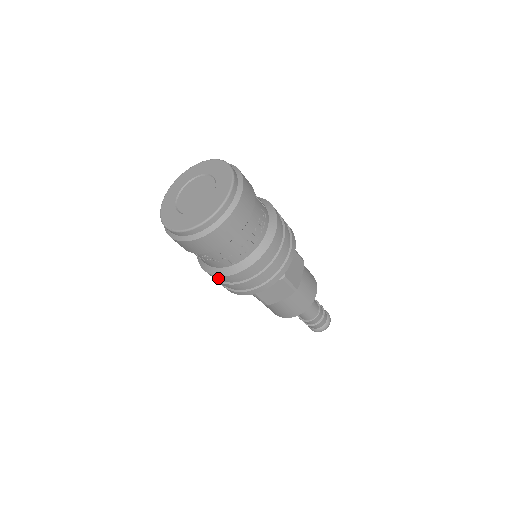
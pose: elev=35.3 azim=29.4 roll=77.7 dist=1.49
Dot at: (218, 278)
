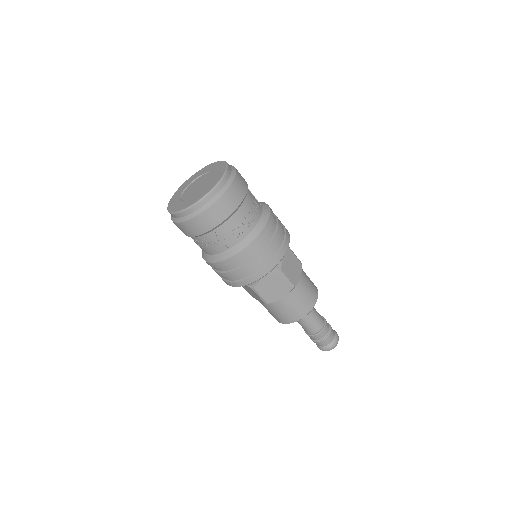
Dot at: (217, 265)
